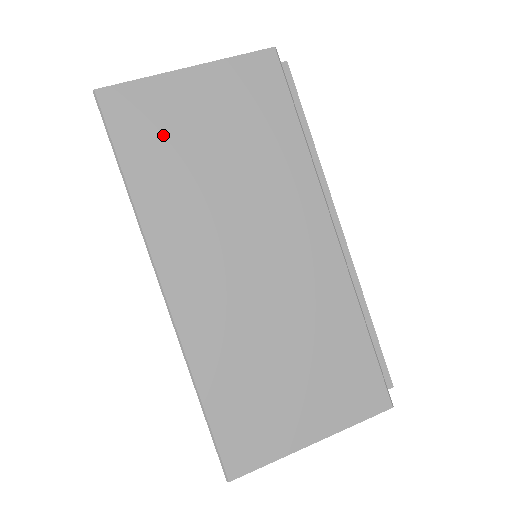
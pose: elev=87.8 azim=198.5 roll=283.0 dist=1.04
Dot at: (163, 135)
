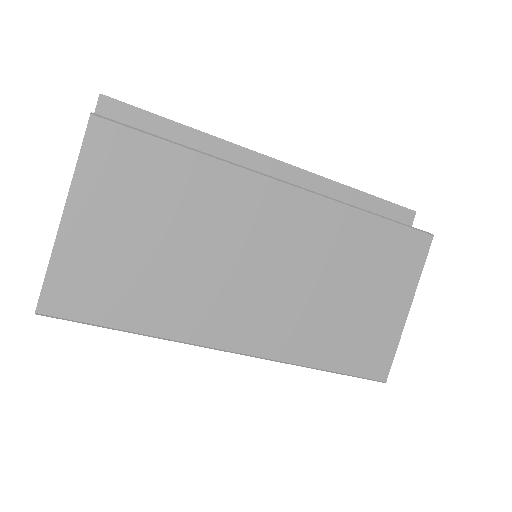
Dot at: (114, 278)
